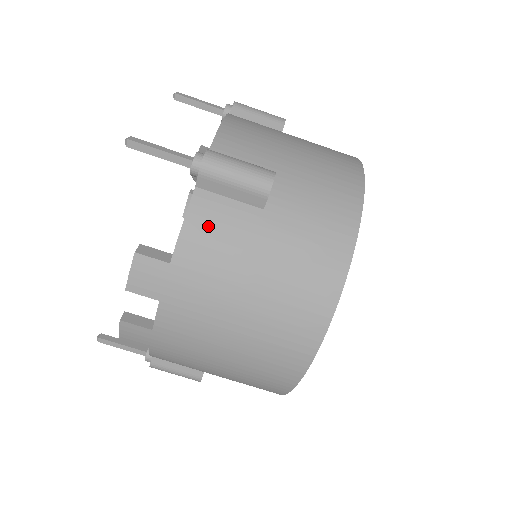
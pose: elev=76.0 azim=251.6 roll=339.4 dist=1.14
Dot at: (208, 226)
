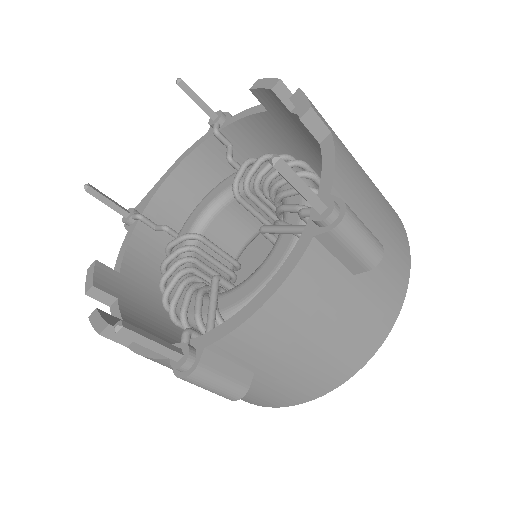
Dot at: (168, 366)
